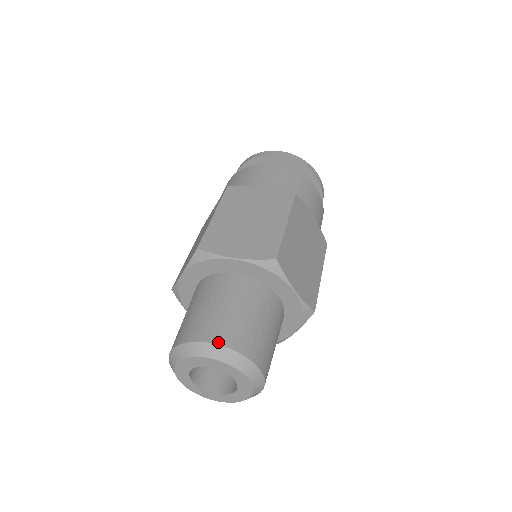
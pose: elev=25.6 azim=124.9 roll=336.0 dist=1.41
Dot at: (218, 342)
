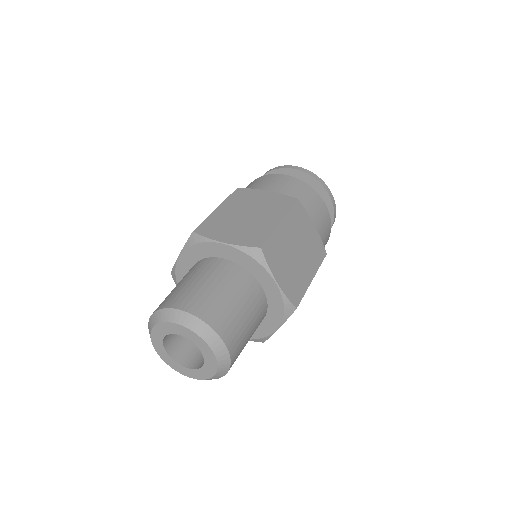
Dot at: (153, 312)
